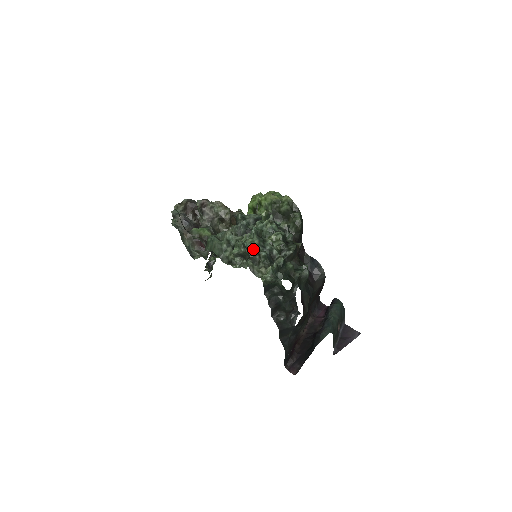
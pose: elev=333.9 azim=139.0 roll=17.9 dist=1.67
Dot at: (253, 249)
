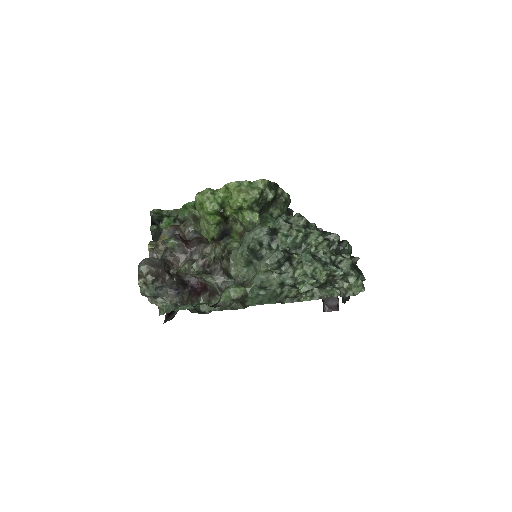
Dot at: (327, 276)
